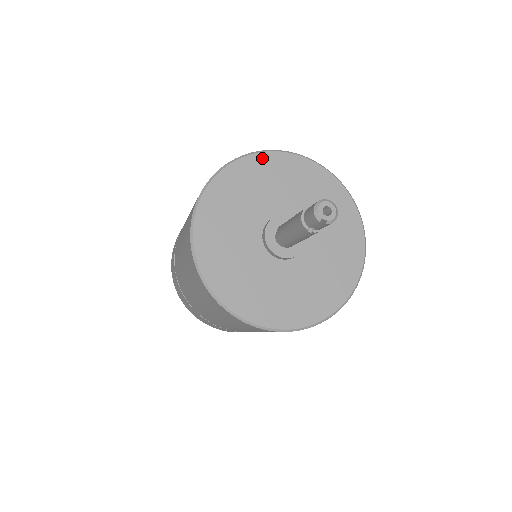
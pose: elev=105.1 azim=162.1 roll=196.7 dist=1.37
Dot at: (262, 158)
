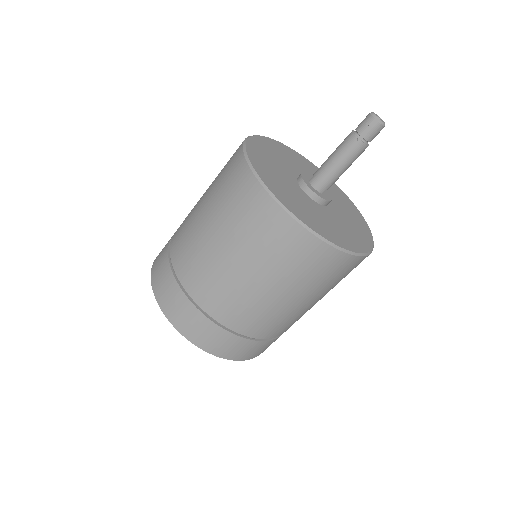
Dot at: (298, 154)
